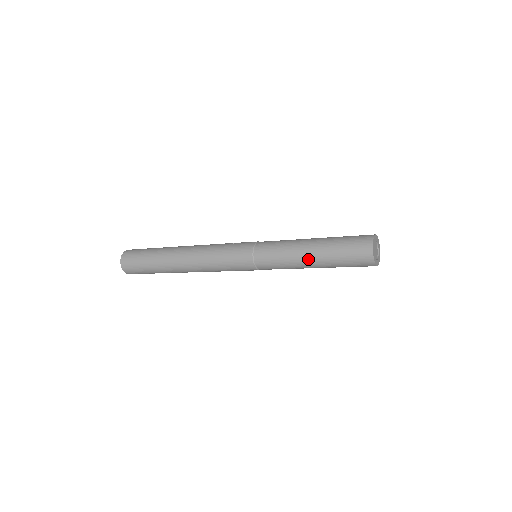
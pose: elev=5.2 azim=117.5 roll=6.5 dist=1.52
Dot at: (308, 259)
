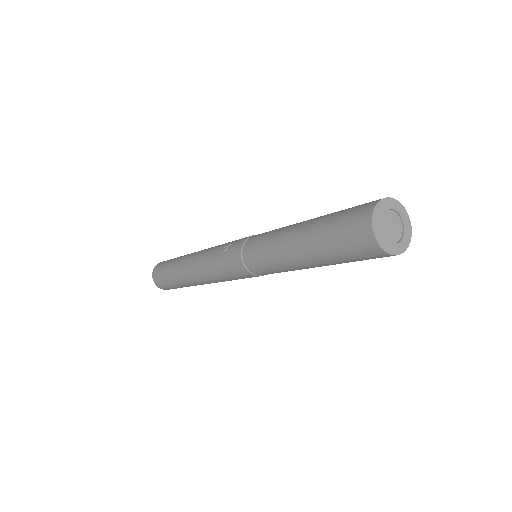
Dot at: (310, 267)
